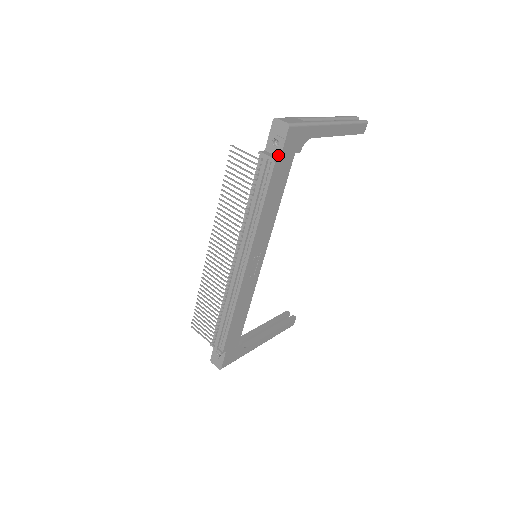
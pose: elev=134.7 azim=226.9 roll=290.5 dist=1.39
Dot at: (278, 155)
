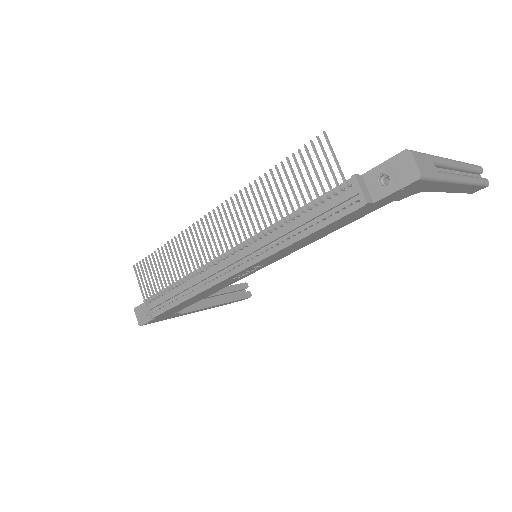
Dot at: (374, 197)
